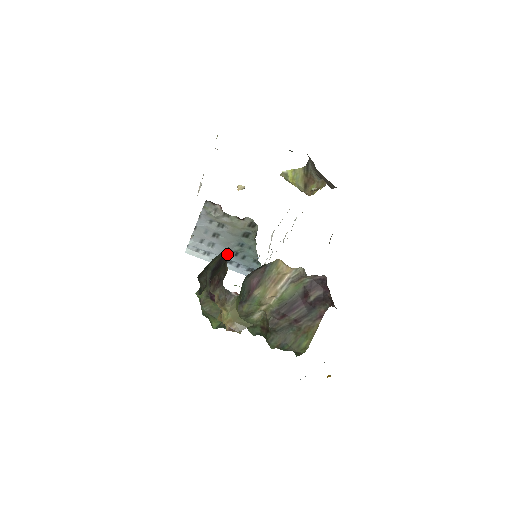
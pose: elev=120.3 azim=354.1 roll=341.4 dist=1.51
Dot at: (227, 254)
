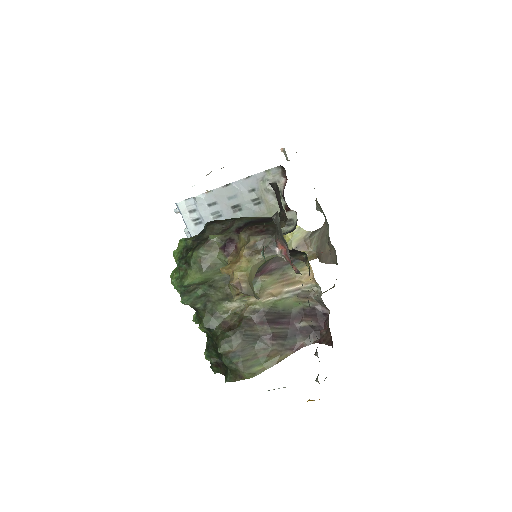
Dot at: occluded
